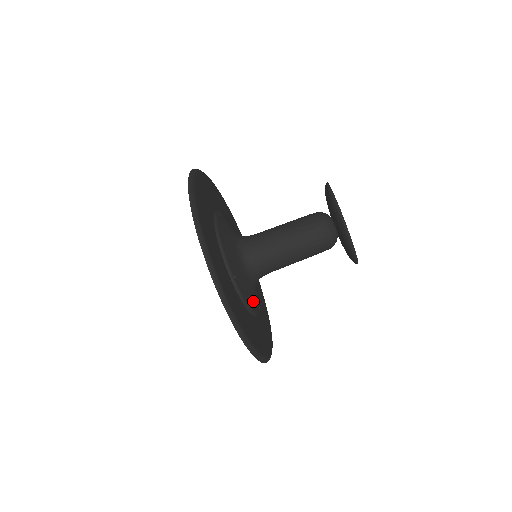
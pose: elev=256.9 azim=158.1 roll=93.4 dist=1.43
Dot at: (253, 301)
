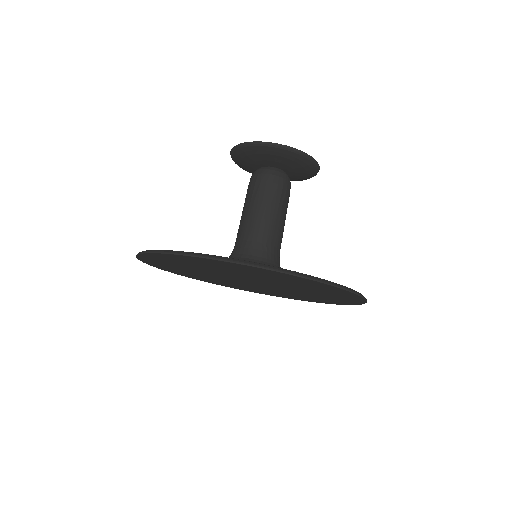
Dot at: occluded
